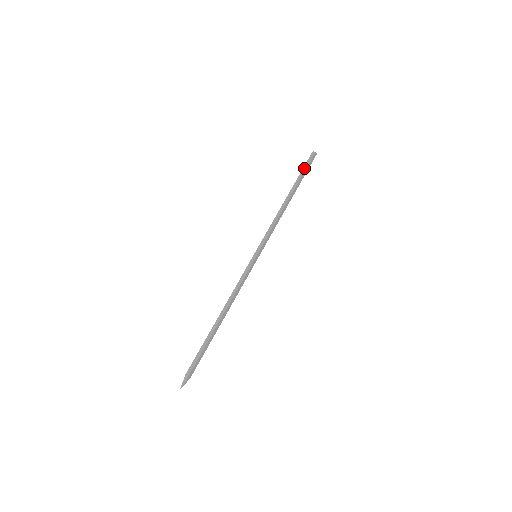
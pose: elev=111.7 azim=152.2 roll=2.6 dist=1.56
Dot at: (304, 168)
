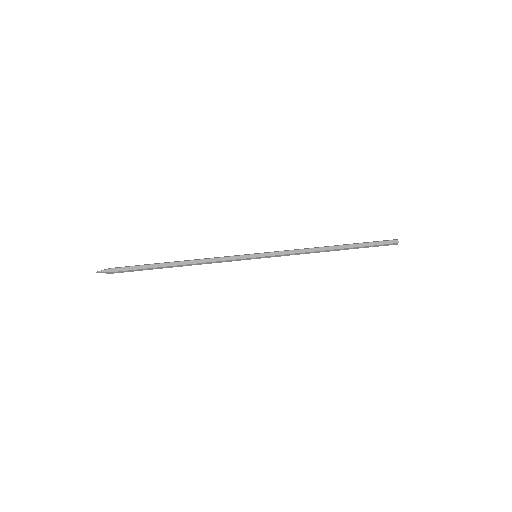
Dot at: (373, 241)
